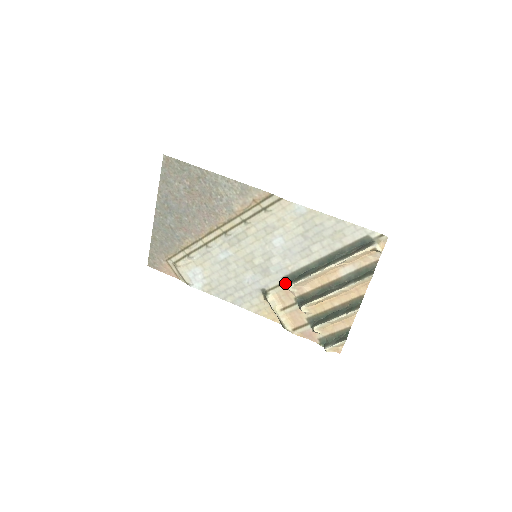
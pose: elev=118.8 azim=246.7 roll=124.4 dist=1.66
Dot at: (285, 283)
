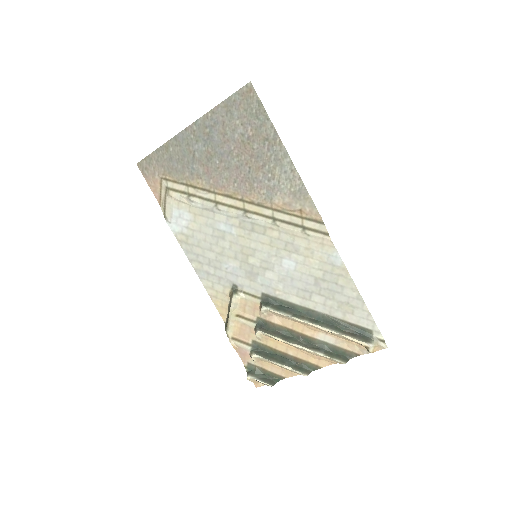
Dot at: (261, 299)
